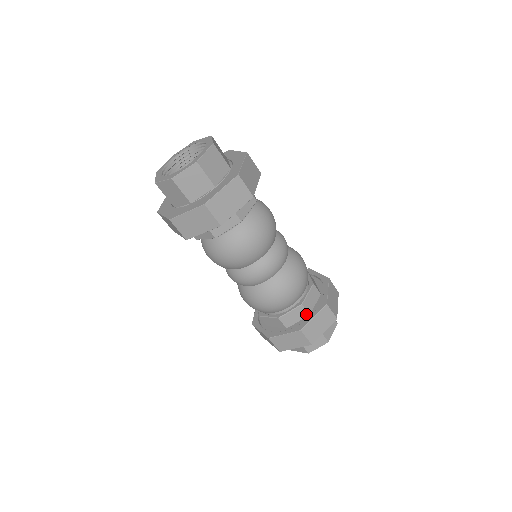
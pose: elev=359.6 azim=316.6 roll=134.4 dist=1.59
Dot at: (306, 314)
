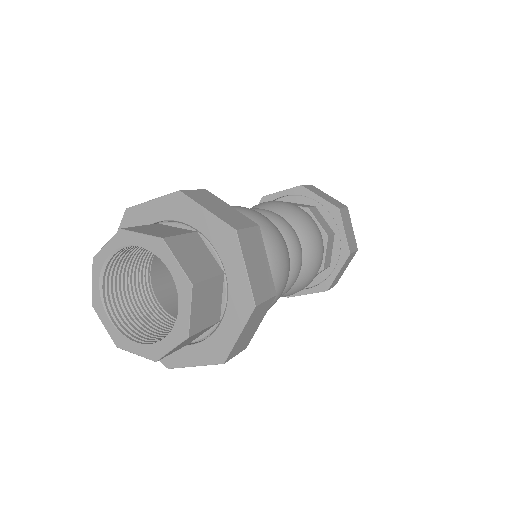
Dot at: (326, 268)
